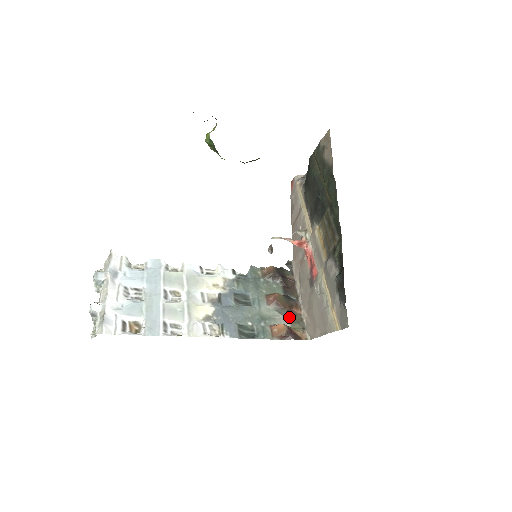
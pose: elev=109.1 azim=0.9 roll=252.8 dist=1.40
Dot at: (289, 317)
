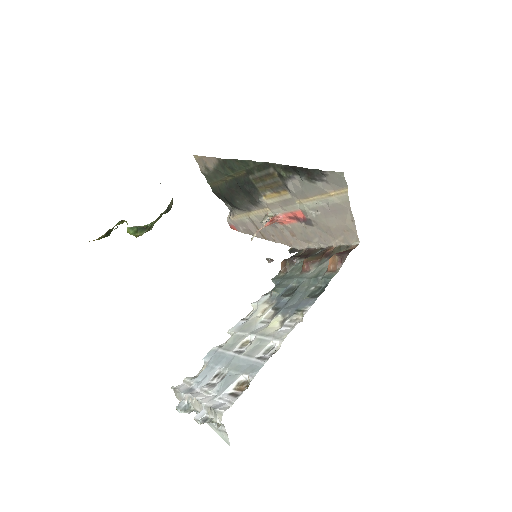
Dot at: occluded
